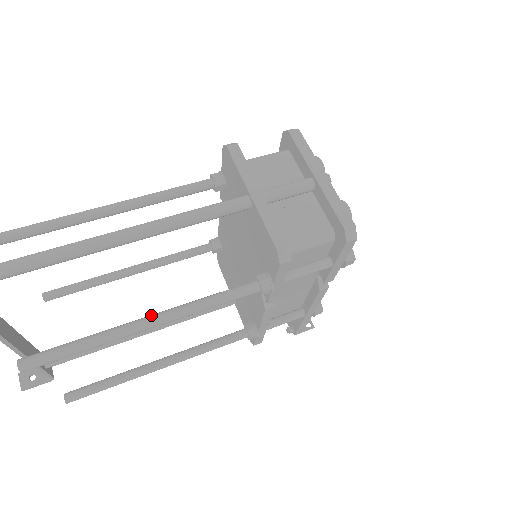
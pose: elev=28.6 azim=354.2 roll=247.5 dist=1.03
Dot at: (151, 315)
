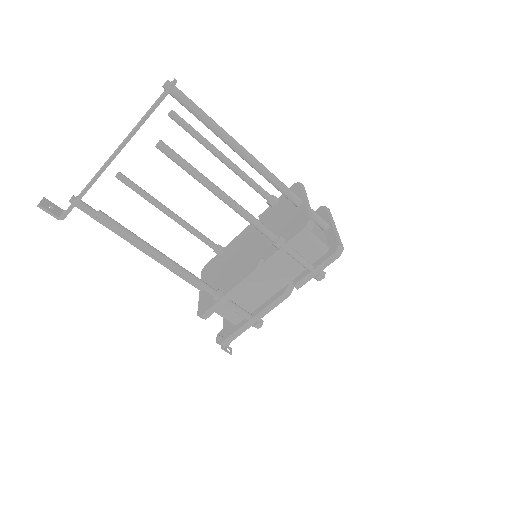
Dot at: (226, 194)
